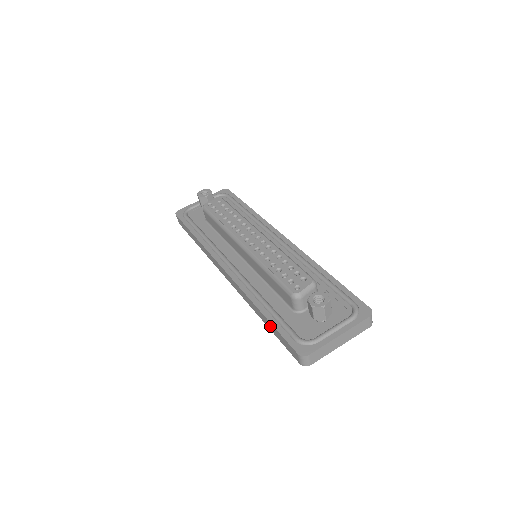
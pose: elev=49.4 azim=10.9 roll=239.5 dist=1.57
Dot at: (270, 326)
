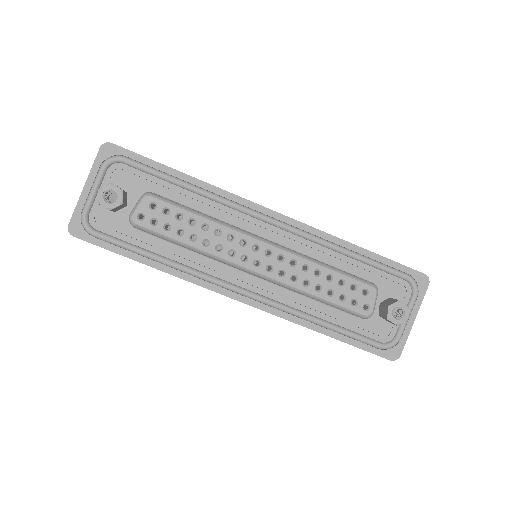
Dot at: occluded
